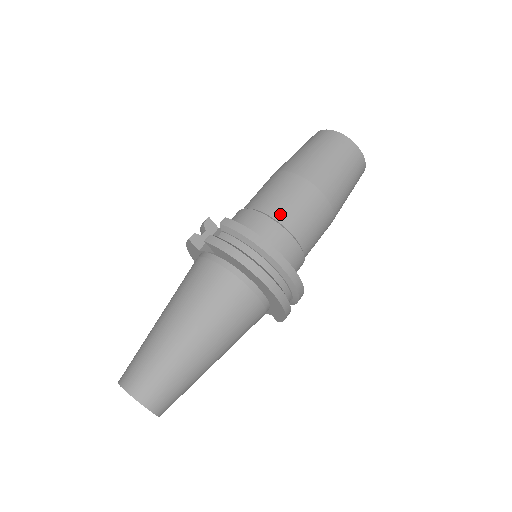
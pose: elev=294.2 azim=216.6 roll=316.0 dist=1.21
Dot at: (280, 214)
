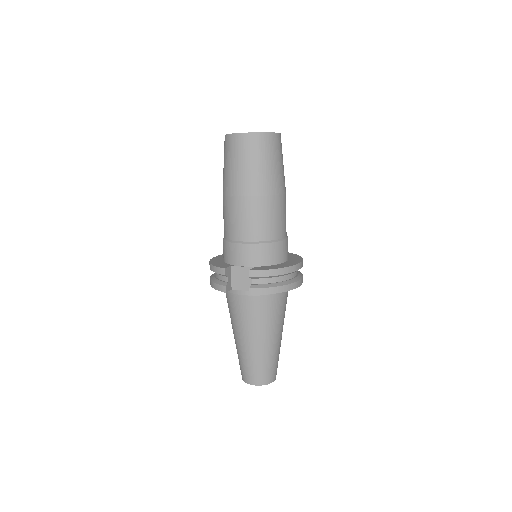
Dot at: (271, 234)
